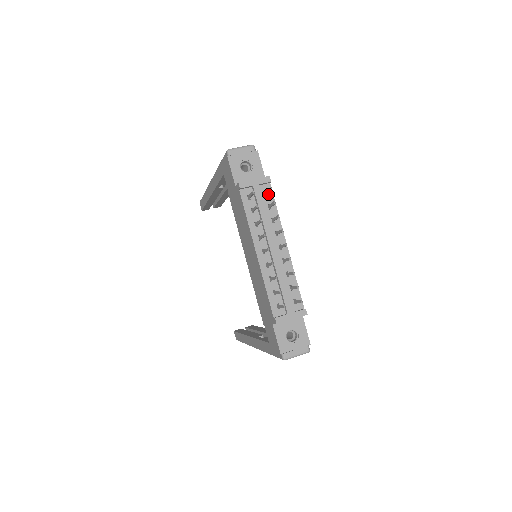
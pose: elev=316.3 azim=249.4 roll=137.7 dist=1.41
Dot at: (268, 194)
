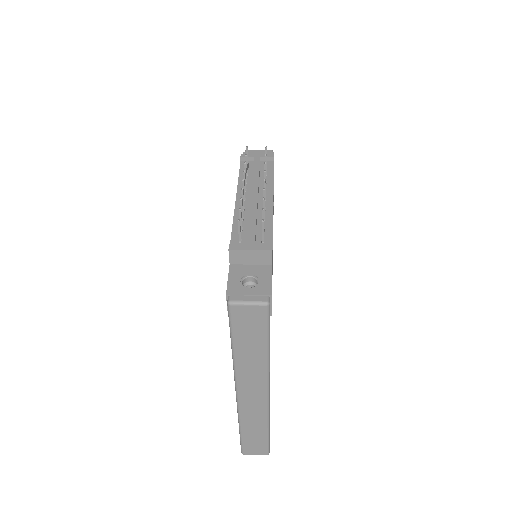
Dot at: (269, 167)
